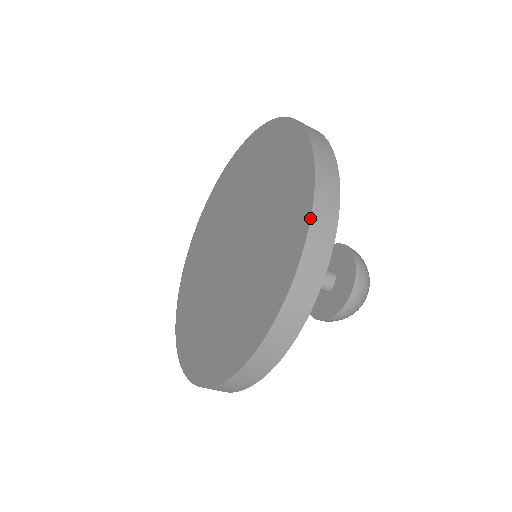
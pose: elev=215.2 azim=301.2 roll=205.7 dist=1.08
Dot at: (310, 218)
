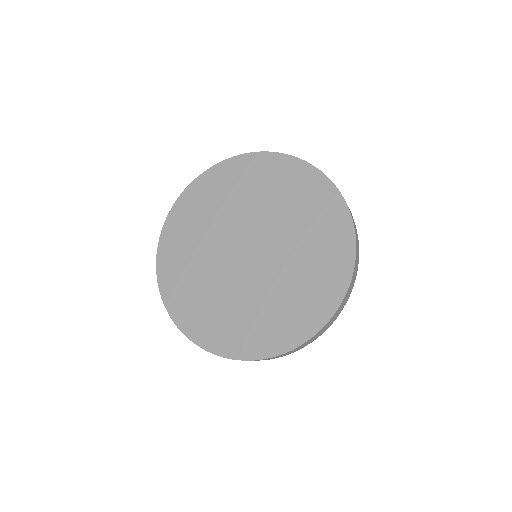
Dot at: (334, 184)
